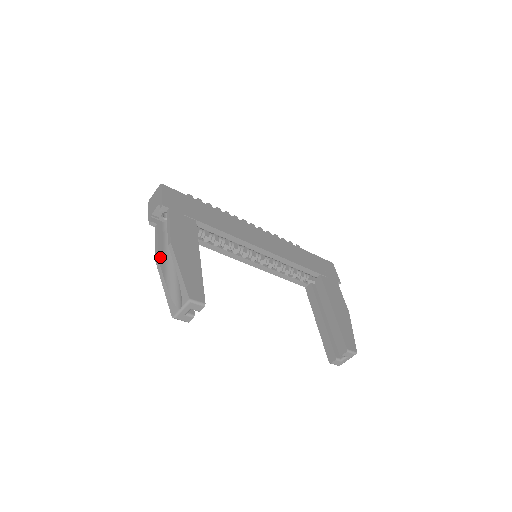
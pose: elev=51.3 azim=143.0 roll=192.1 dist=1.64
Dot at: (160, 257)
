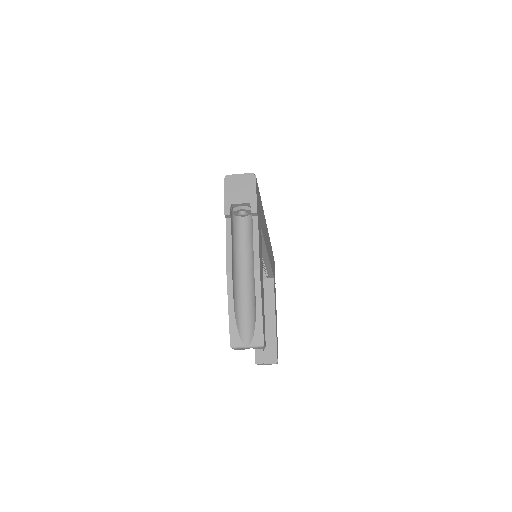
Dot at: (232, 269)
